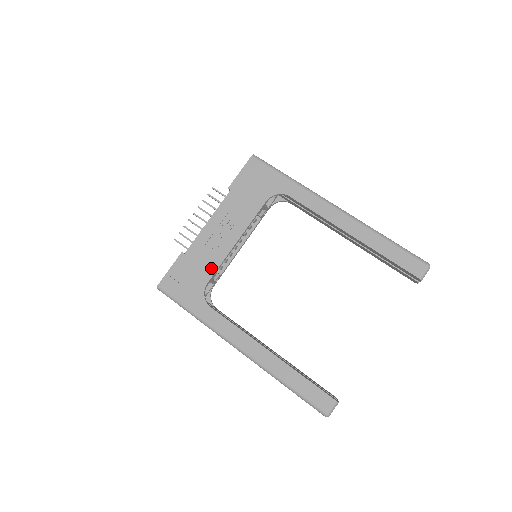
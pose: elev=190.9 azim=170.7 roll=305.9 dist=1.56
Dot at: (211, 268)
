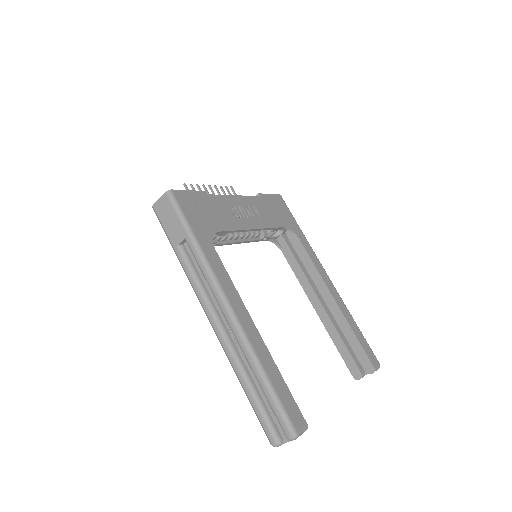
Dot at: (227, 225)
